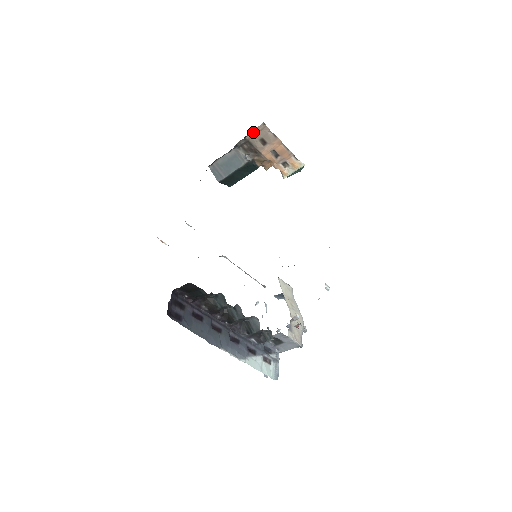
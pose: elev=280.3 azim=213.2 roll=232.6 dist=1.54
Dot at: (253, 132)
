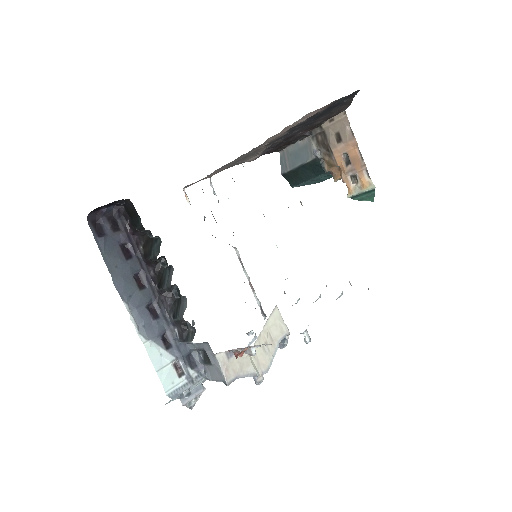
Dot at: (331, 120)
